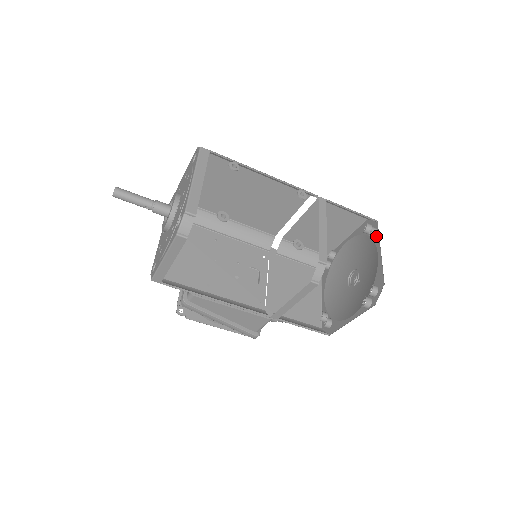
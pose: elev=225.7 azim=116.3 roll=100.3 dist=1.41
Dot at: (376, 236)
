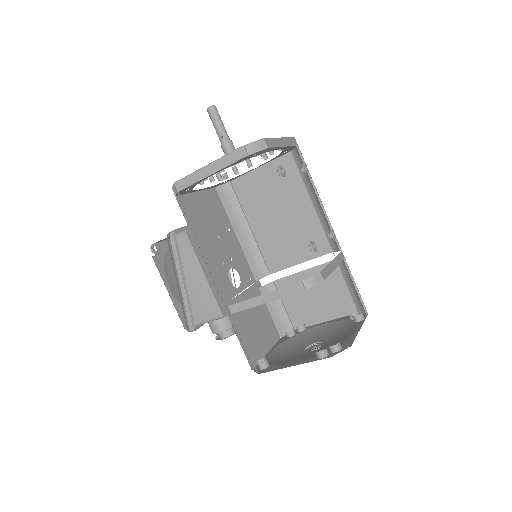
Dot at: (361, 321)
